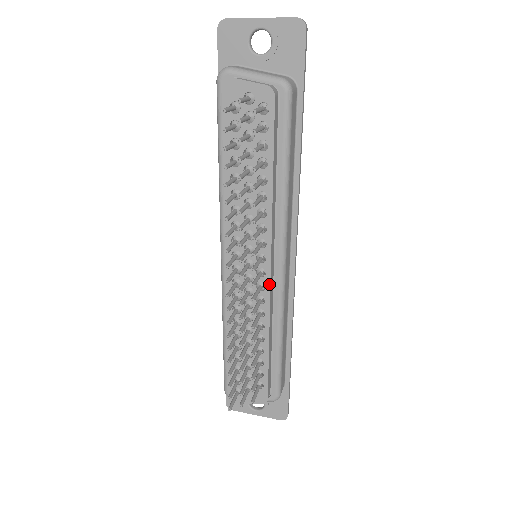
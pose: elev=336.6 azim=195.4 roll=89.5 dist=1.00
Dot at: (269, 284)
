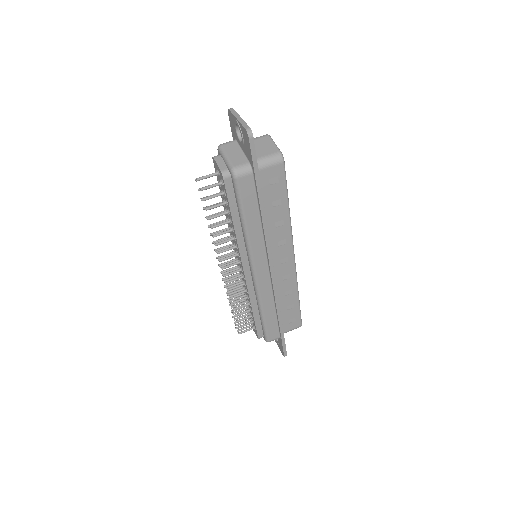
Dot at: (245, 278)
